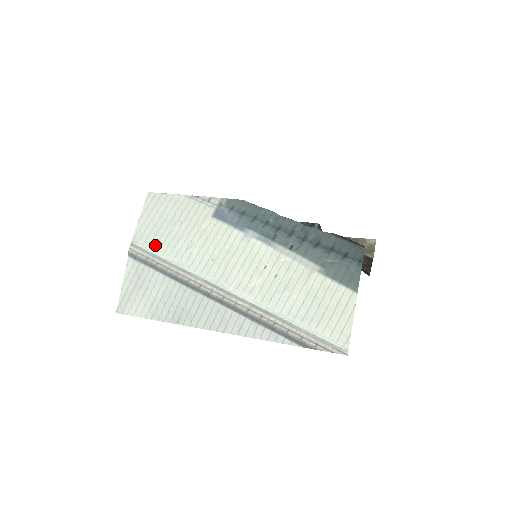
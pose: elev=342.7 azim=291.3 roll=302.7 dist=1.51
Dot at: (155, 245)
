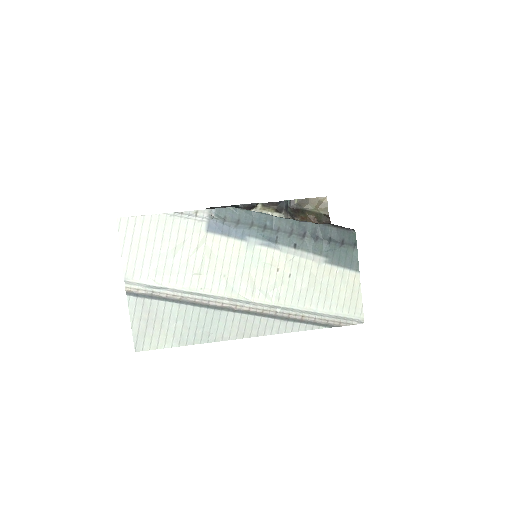
Dot at: (155, 276)
